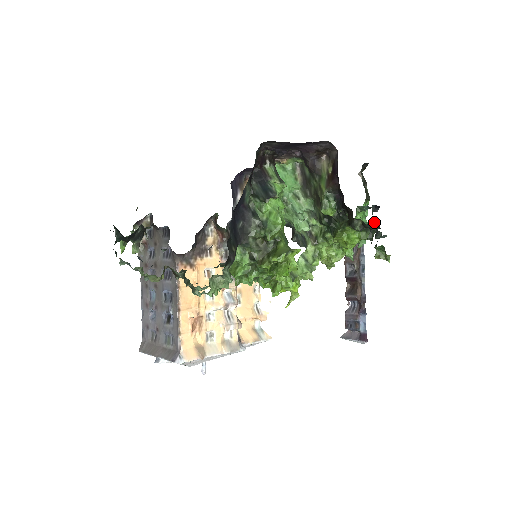
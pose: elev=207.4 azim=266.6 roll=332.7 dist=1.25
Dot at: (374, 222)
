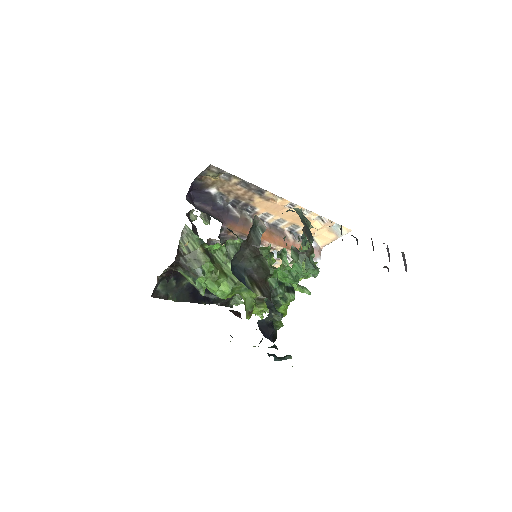
Dot at: occluded
